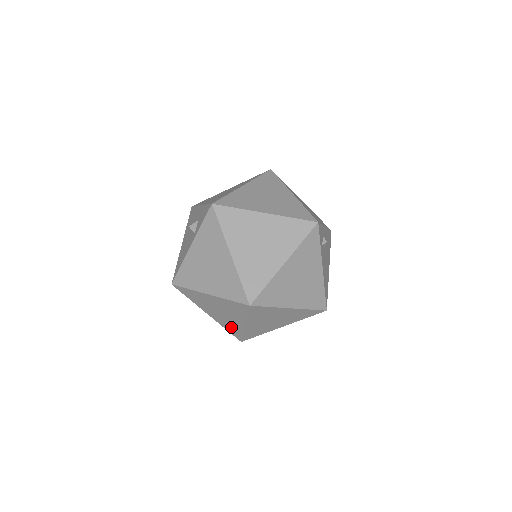
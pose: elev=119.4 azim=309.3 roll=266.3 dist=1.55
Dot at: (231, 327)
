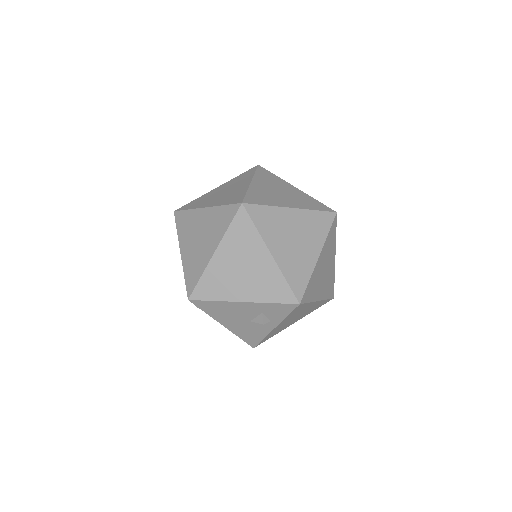
Dot at: occluded
